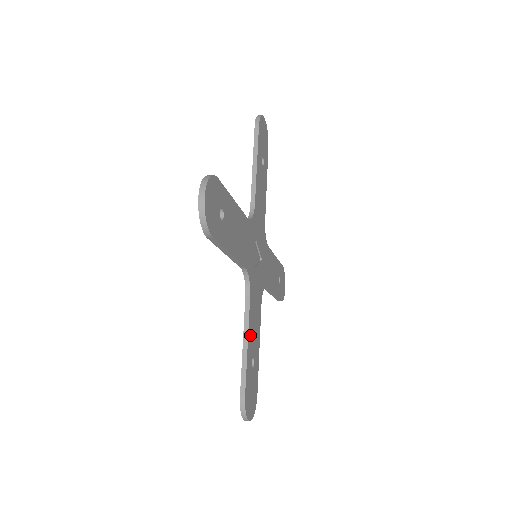
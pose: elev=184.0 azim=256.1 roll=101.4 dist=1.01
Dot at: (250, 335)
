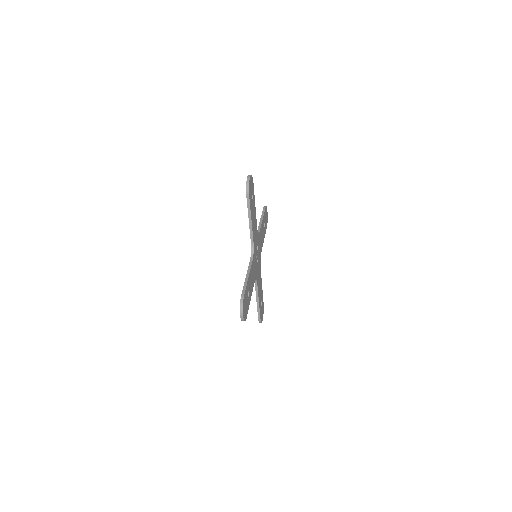
Dot at: (250, 277)
